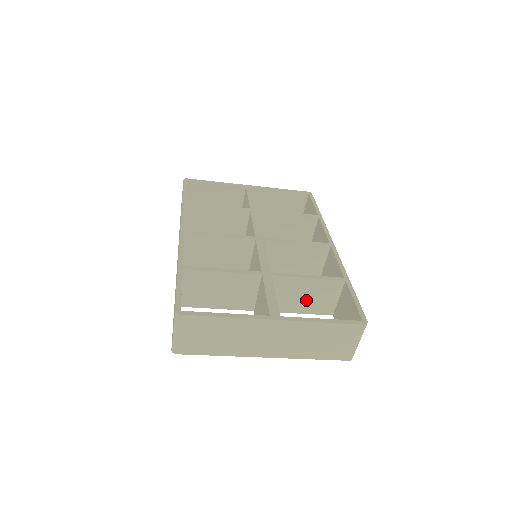
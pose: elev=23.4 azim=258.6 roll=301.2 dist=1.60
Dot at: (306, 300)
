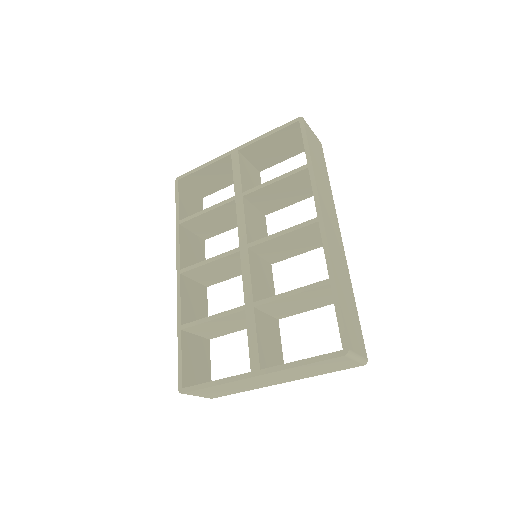
Dot at: (308, 303)
